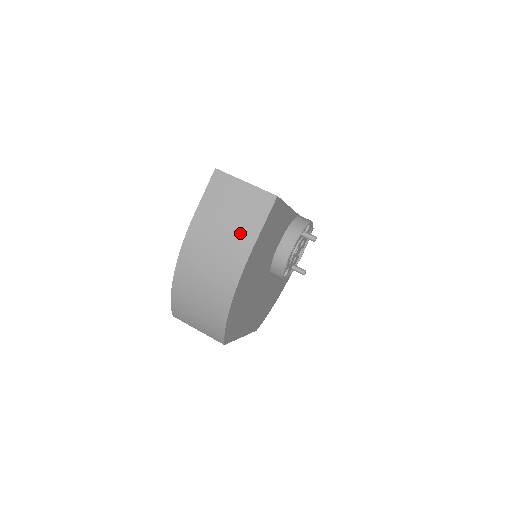
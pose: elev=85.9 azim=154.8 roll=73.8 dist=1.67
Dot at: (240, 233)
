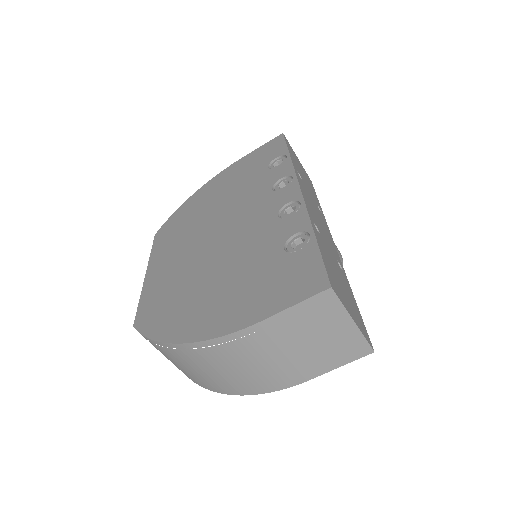
Dot at: (303, 364)
